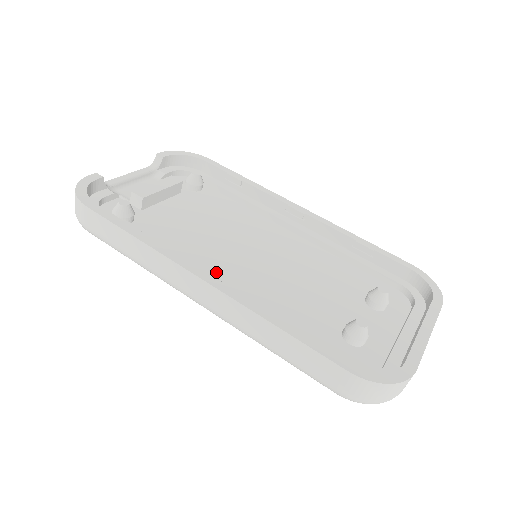
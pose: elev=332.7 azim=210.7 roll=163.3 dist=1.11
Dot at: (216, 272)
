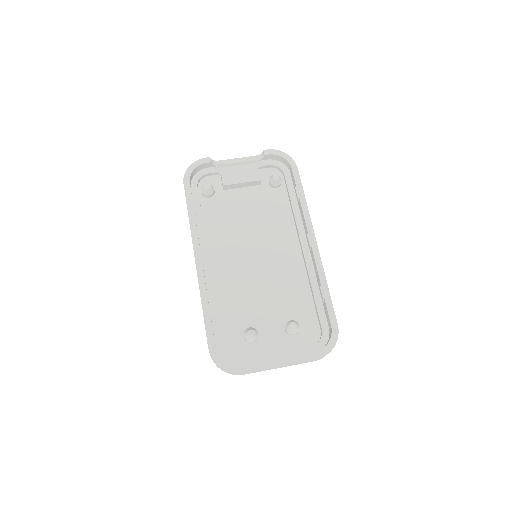
Dot at: (222, 254)
